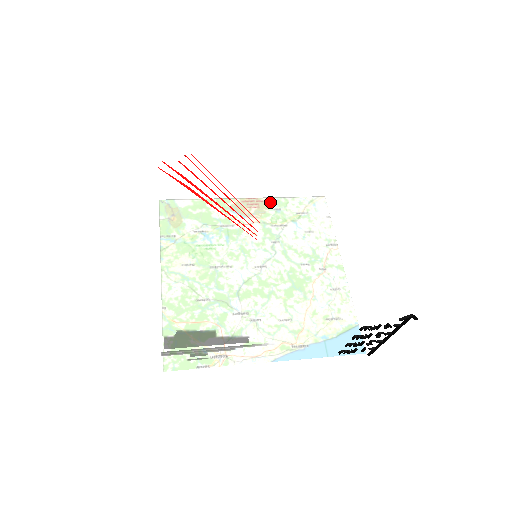
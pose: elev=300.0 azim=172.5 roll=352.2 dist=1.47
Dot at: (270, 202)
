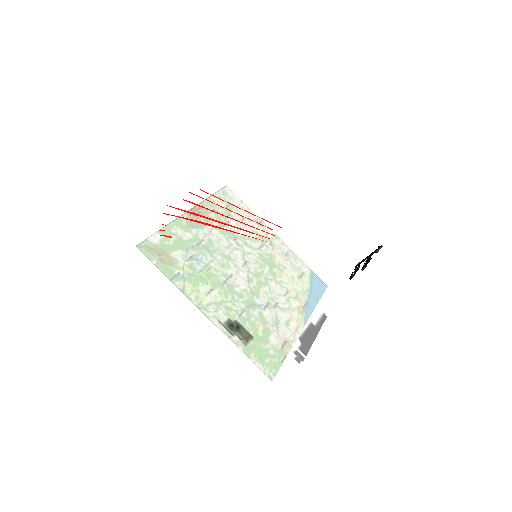
Dot at: (248, 207)
